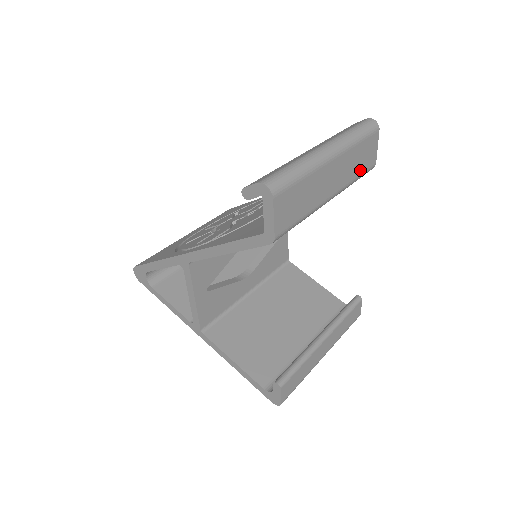
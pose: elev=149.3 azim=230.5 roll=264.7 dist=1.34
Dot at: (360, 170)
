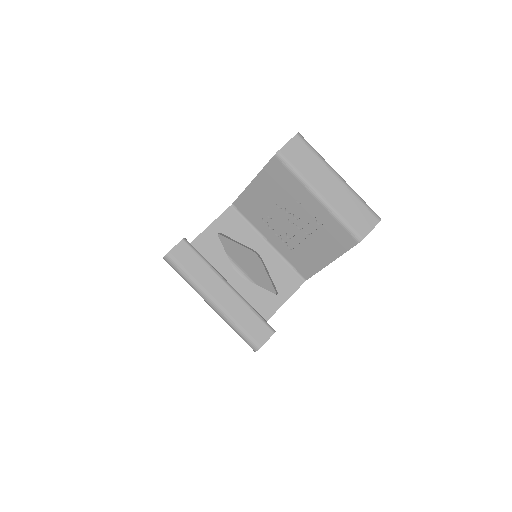
Dot at: (349, 219)
